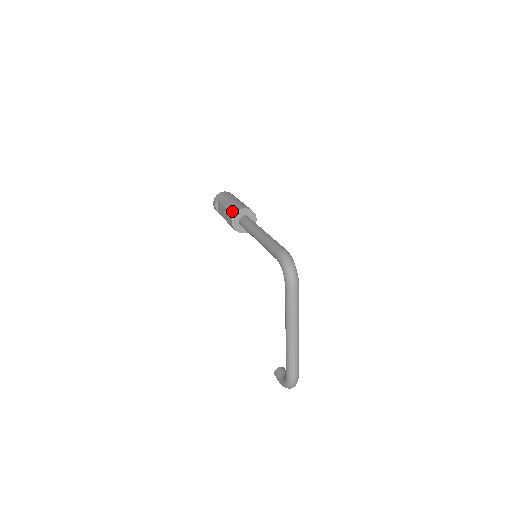
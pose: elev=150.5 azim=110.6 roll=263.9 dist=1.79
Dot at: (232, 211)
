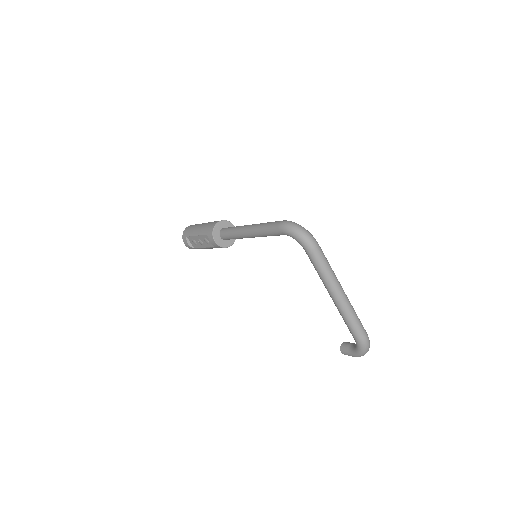
Dot at: (208, 232)
